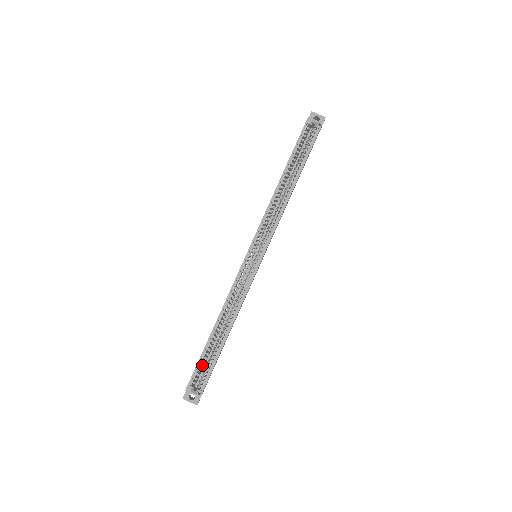
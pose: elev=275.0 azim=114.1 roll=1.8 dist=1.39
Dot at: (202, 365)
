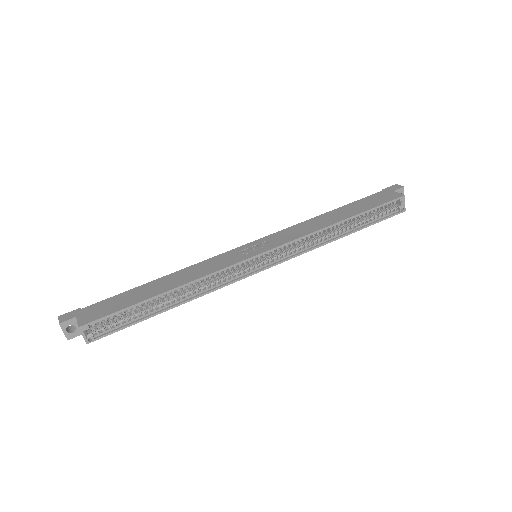
Dot at: occluded
